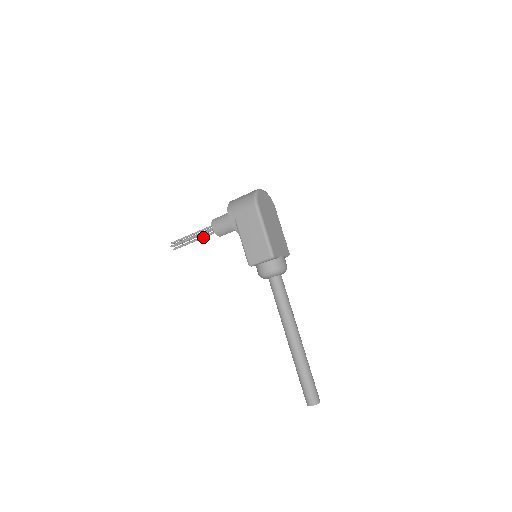
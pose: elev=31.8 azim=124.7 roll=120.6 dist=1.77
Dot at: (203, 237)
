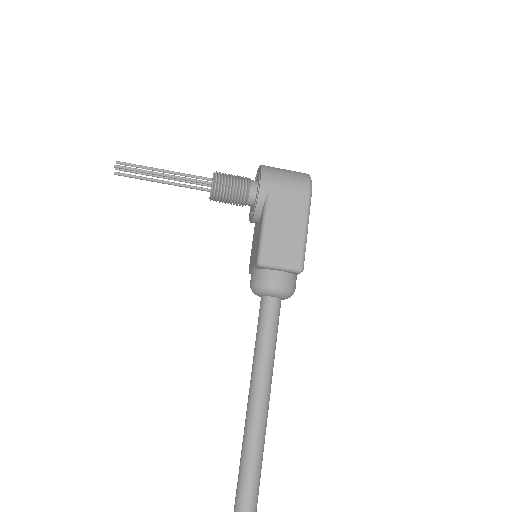
Dot at: (183, 185)
